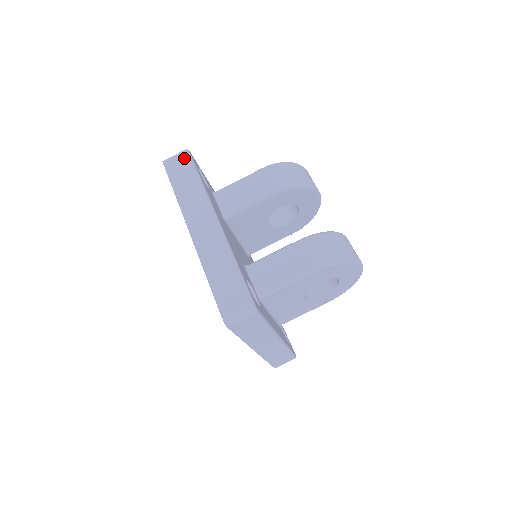
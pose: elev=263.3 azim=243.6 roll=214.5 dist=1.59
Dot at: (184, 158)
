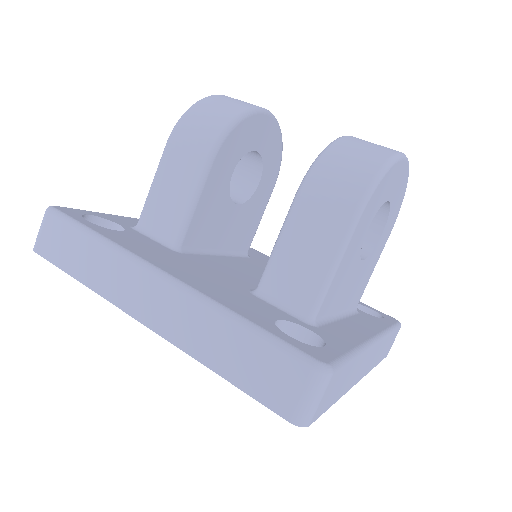
Dot at: (53, 222)
